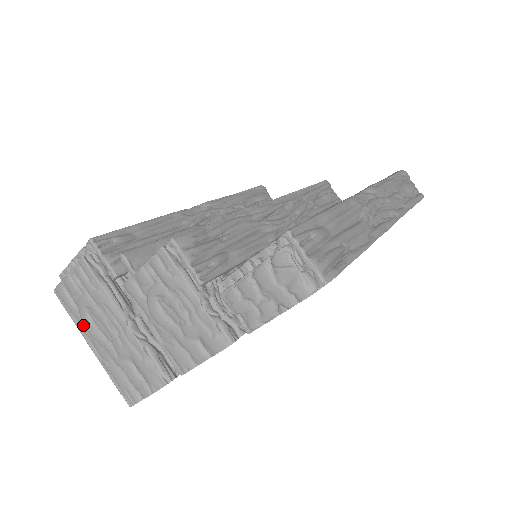
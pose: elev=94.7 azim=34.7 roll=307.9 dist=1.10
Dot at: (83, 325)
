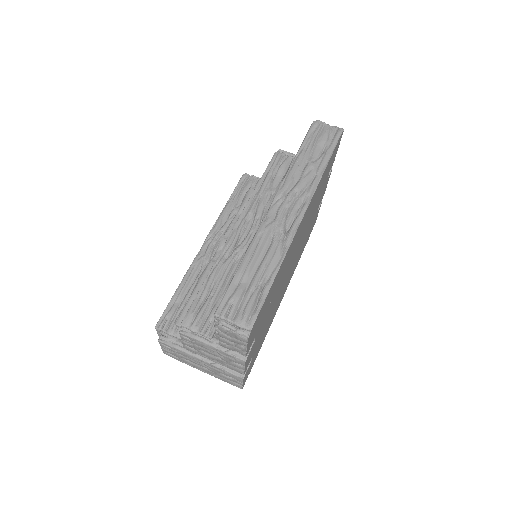
Dot at: (189, 364)
